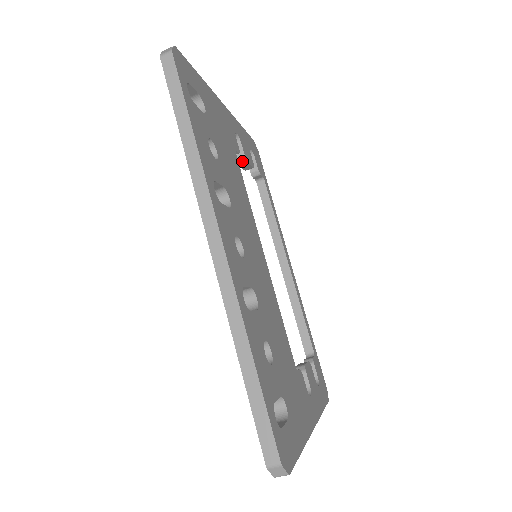
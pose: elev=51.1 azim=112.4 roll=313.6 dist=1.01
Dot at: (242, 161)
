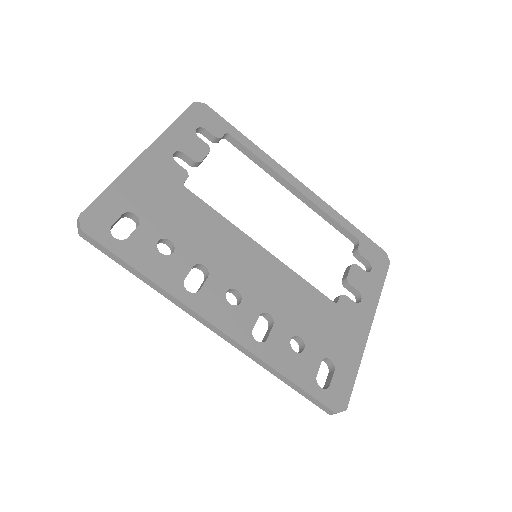
Dot at: (197, 165)
